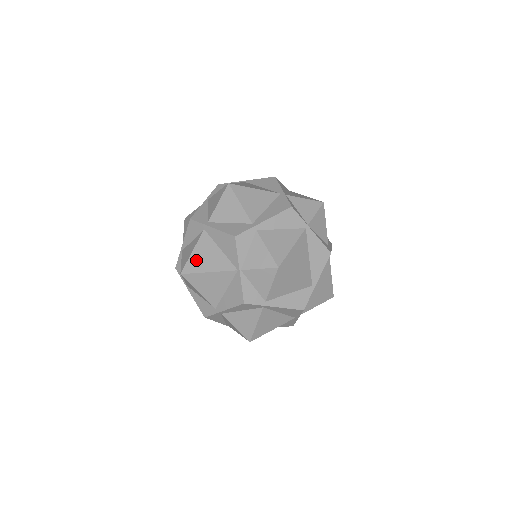
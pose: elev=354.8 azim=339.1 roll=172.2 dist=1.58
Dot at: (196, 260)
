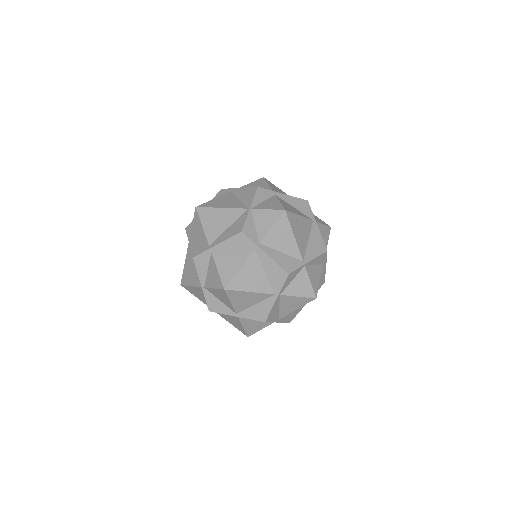
Dot at: (214, 202)
